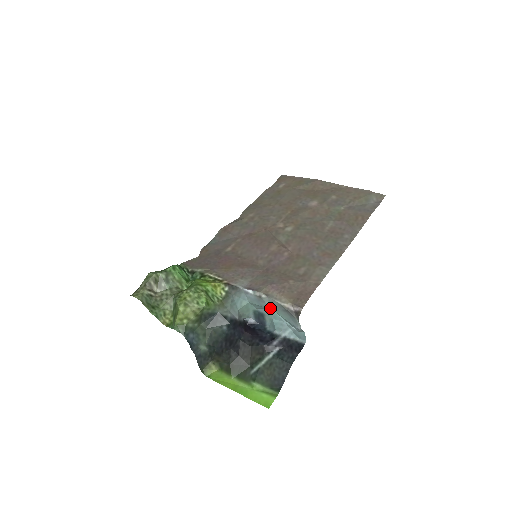
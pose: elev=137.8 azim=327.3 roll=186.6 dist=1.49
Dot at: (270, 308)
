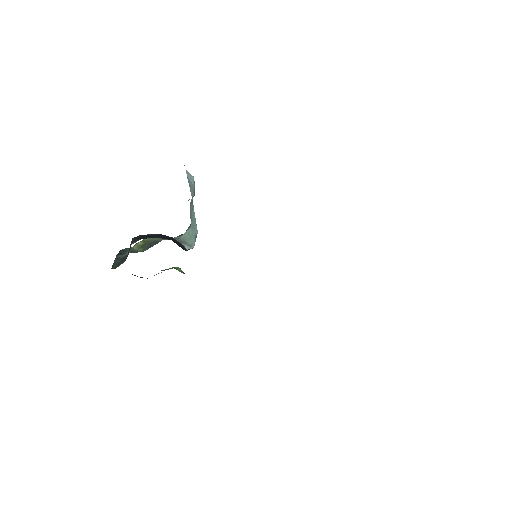
Dot at: (193, 205)
